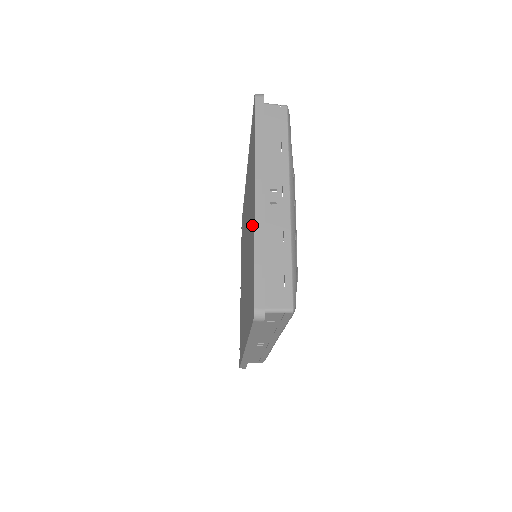
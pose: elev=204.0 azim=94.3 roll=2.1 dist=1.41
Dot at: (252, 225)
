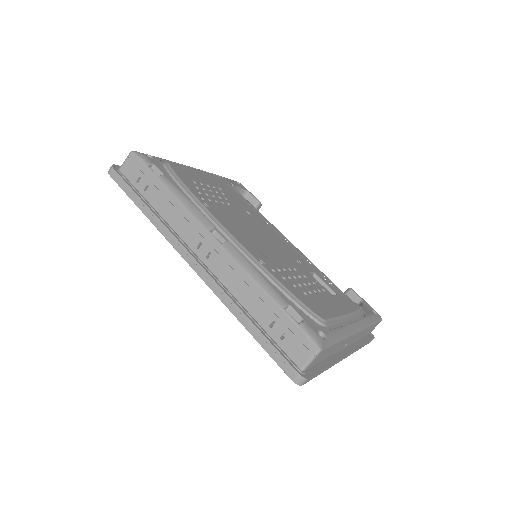
Dot at: occluded
